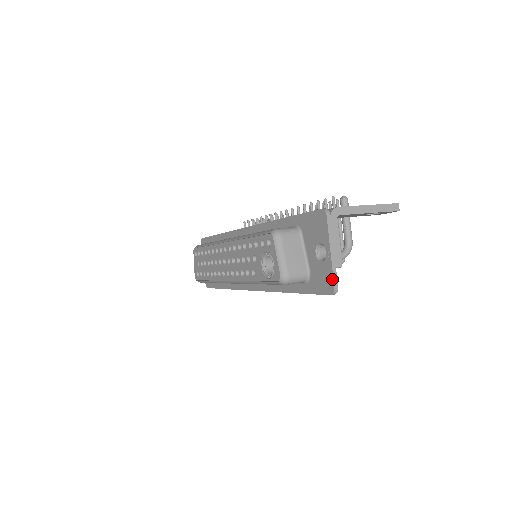
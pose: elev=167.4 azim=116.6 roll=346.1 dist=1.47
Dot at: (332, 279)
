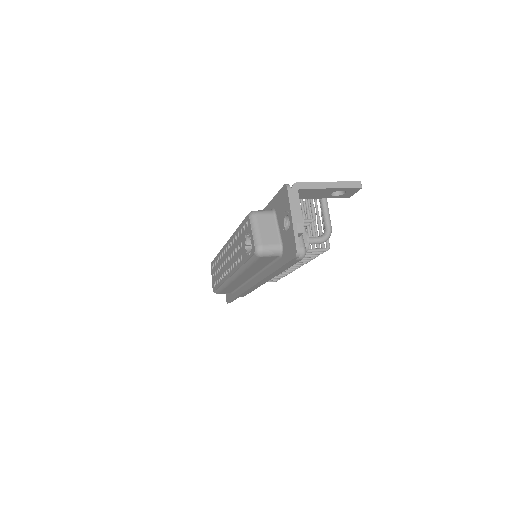
Dot at: (294, 242)
